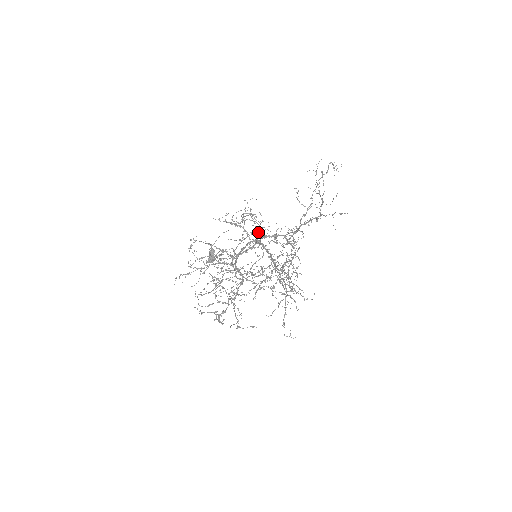
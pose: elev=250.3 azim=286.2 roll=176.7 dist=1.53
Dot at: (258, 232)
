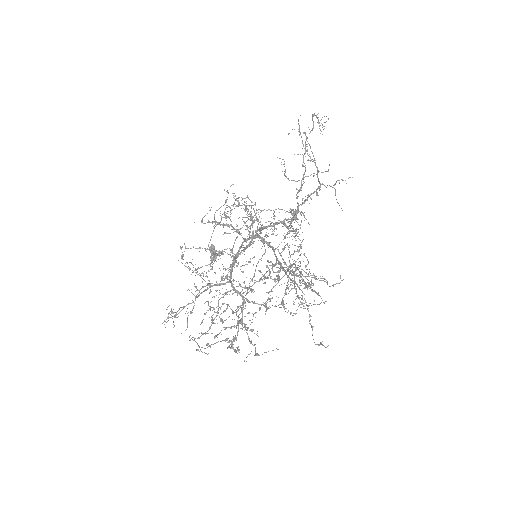
Dot at: (252, 223)
